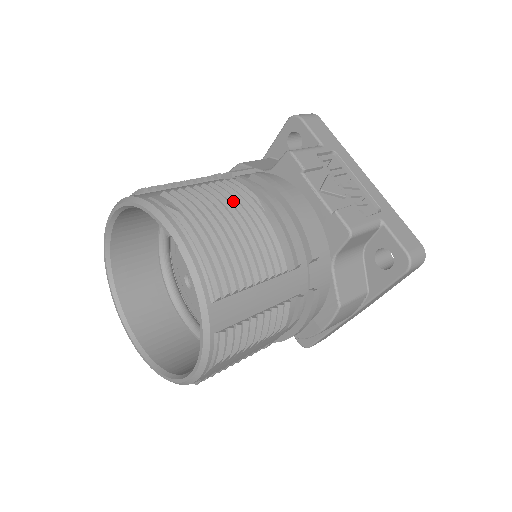
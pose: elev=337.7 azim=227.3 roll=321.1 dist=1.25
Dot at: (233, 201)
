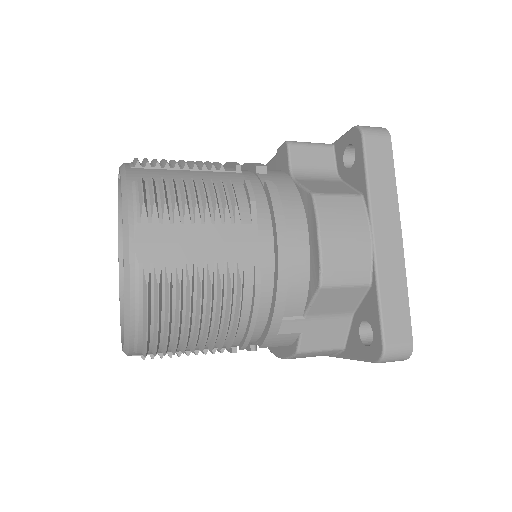
Dot at: occluded
